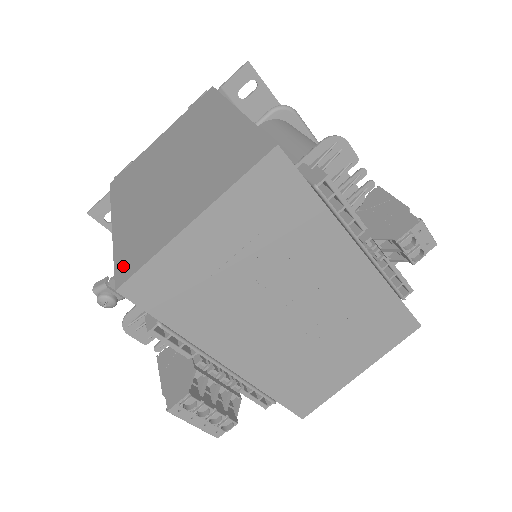
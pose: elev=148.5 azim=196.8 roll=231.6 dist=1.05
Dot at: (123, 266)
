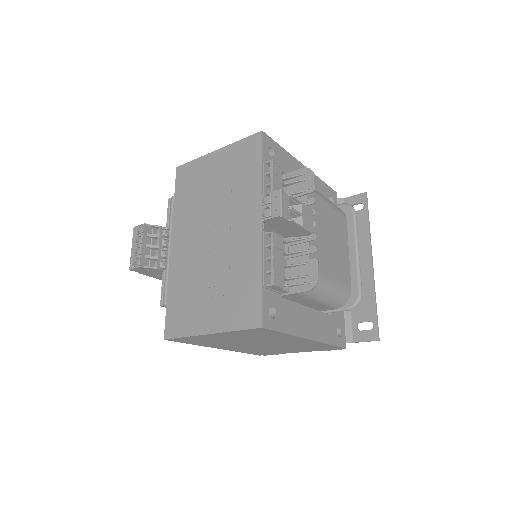
Dot at: occluded
